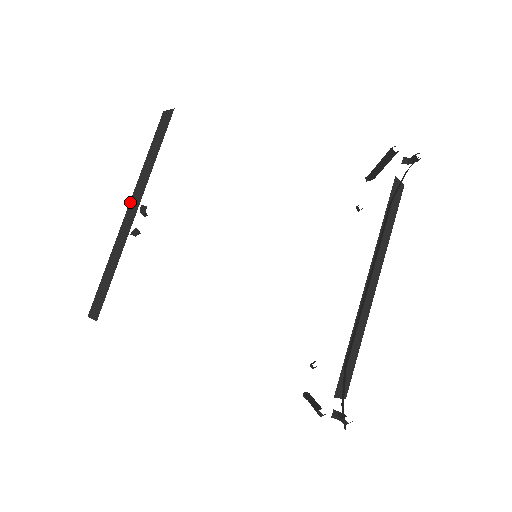
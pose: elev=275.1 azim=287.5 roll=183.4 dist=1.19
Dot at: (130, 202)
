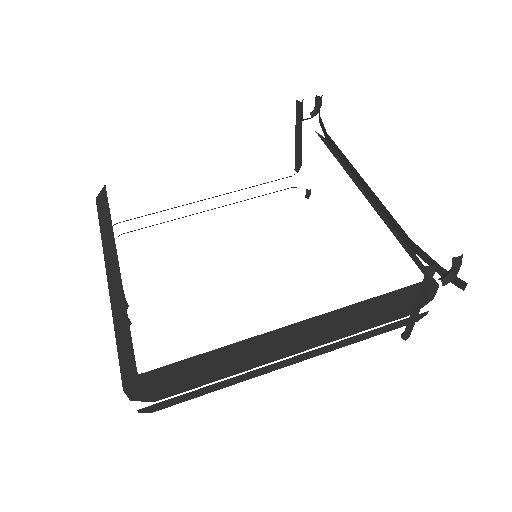
Dot at: (106, 269)
